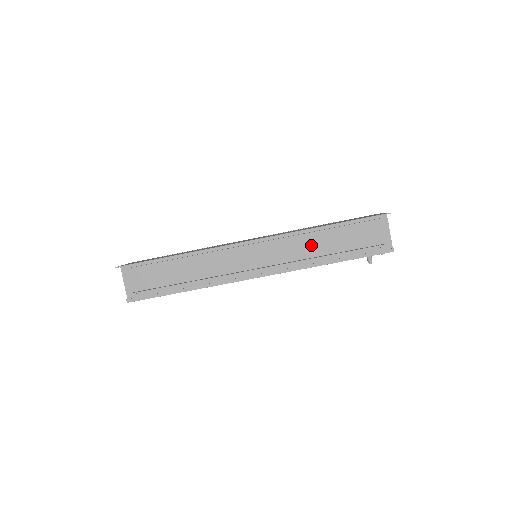
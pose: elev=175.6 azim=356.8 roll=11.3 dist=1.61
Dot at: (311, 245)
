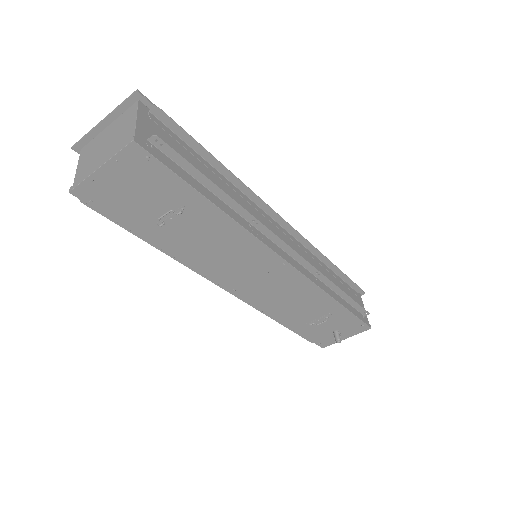
Dot at: (323, 272)
